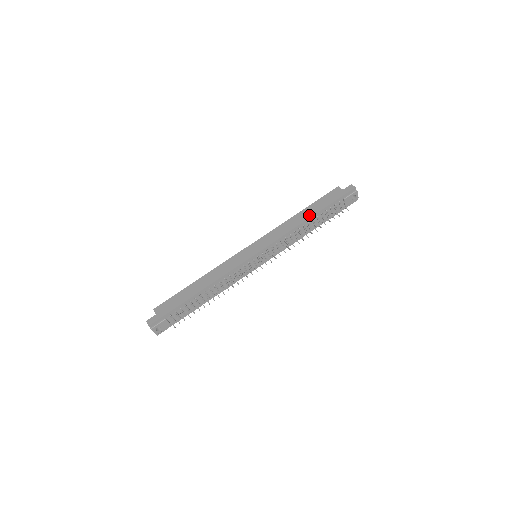
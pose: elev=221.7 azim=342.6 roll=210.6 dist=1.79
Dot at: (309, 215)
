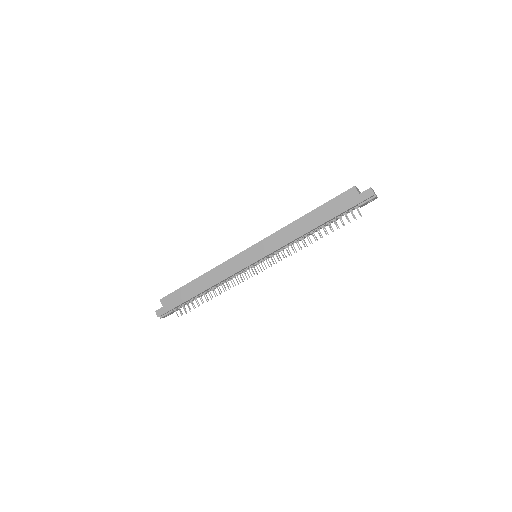
Dot at: (315, 224)
